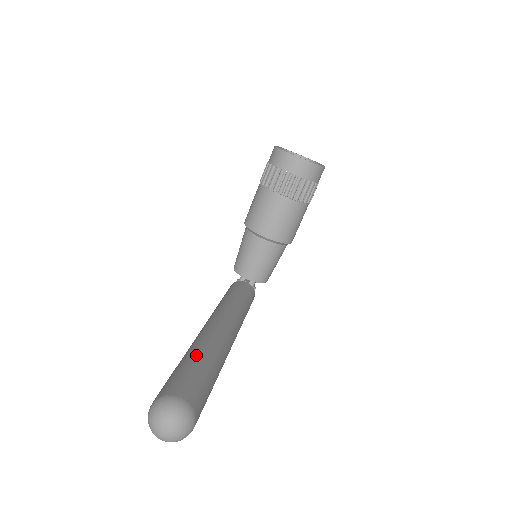
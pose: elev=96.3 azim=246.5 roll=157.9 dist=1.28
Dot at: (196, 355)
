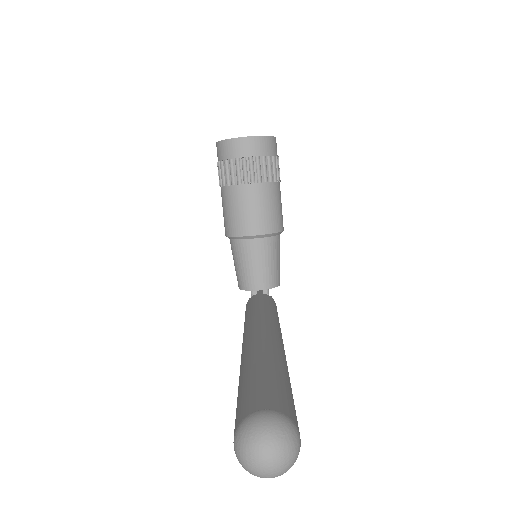
Dot at: (253, 367)
